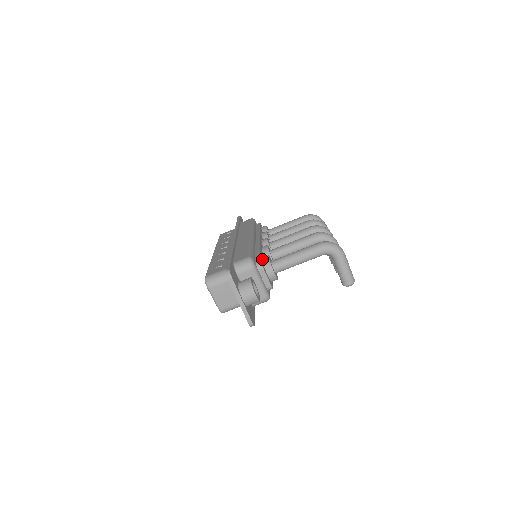
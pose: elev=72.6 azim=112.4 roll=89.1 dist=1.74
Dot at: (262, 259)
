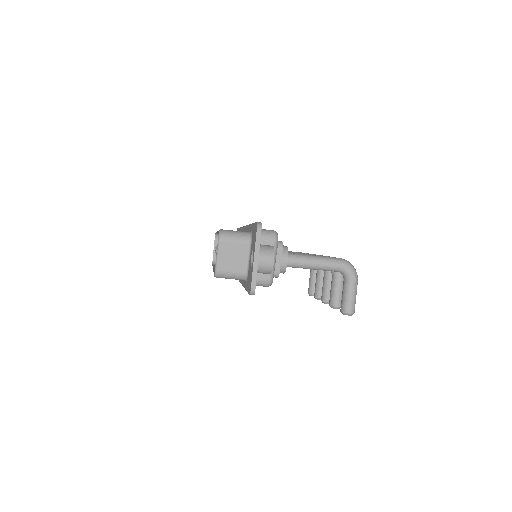
Dot at: occluded
